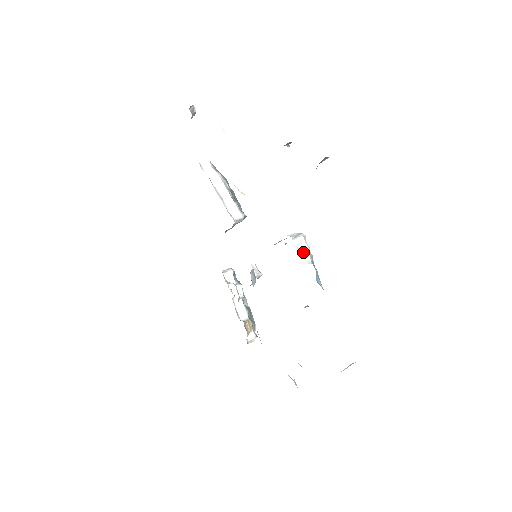
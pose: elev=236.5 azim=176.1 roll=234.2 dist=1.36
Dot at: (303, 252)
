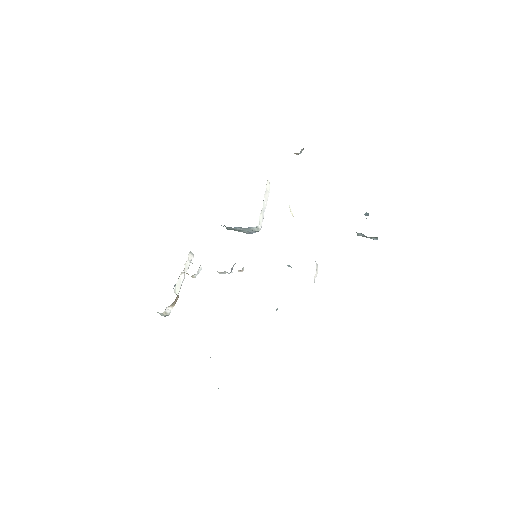
Dot at: (316, 273)
